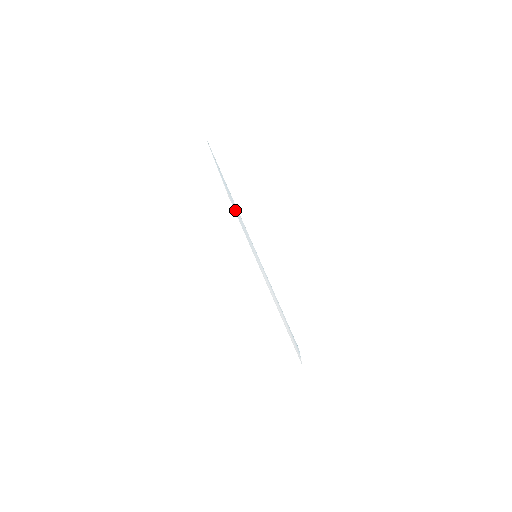
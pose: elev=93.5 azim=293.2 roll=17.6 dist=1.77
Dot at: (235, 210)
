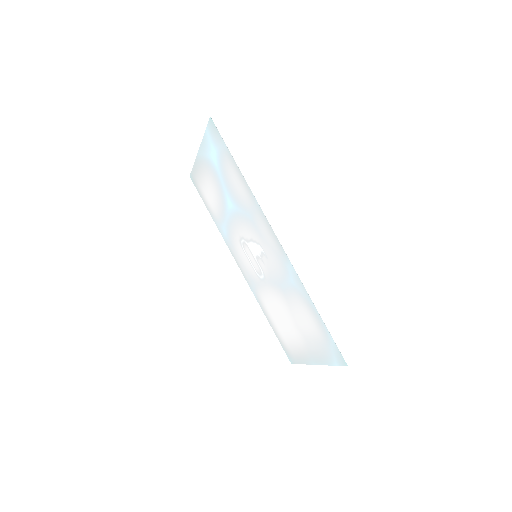
Dot at: (216, 199)
